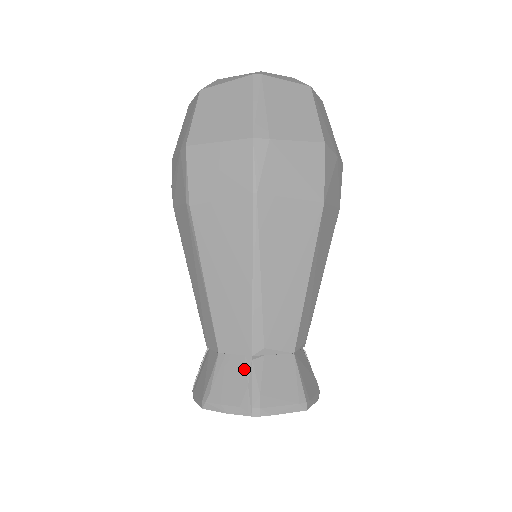
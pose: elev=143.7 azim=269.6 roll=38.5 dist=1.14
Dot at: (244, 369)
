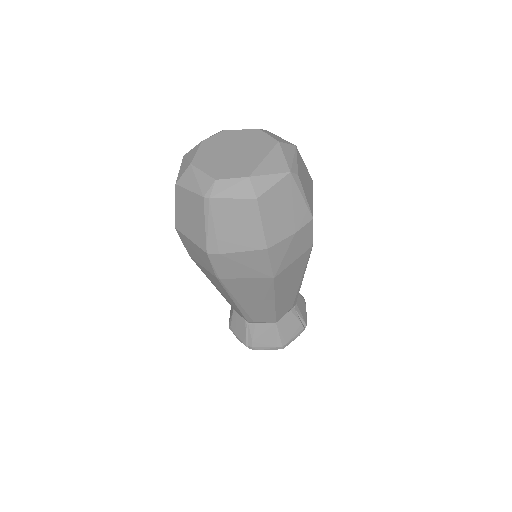
Dot at: (244, 326)
